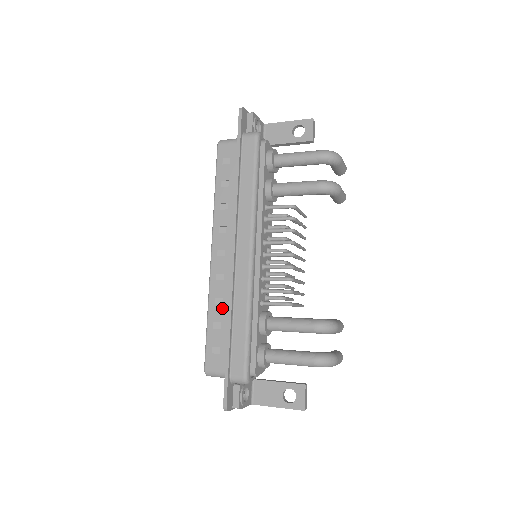
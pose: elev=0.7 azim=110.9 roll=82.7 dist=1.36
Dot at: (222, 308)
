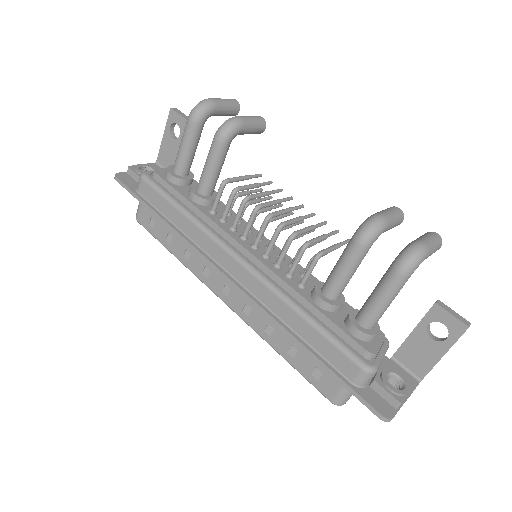
Dot at: (278, 332)
